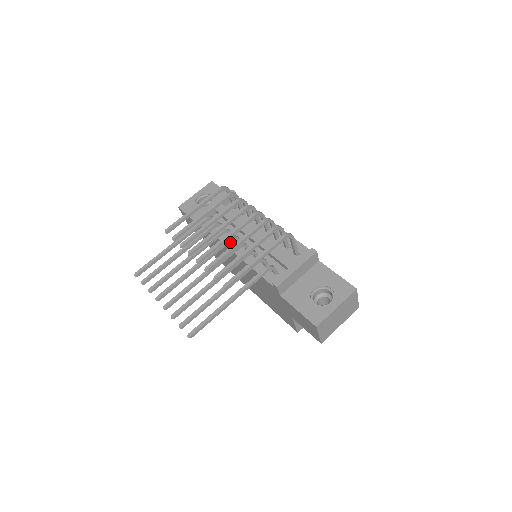
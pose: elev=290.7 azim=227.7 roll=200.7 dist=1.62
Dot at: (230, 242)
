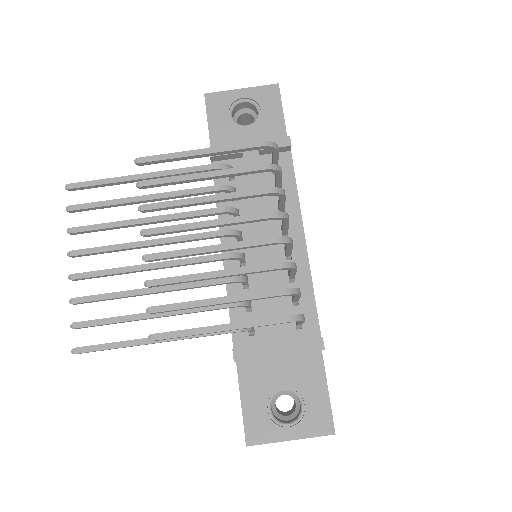
Dot at: (228, 226)
